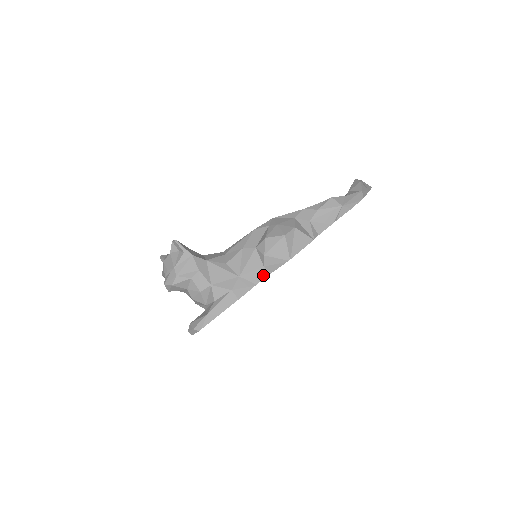
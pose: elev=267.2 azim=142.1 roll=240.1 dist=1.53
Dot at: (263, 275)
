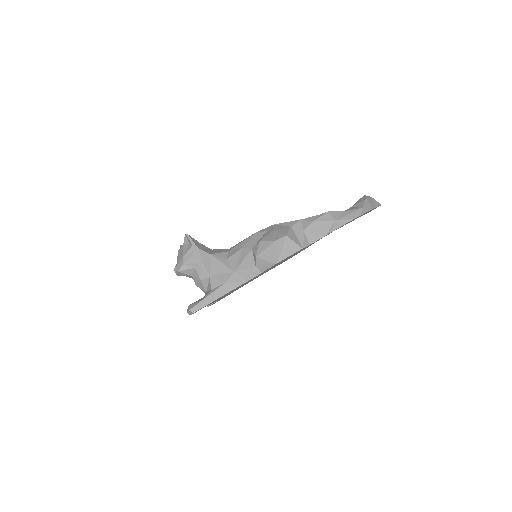
Dot at: (254, 274)
